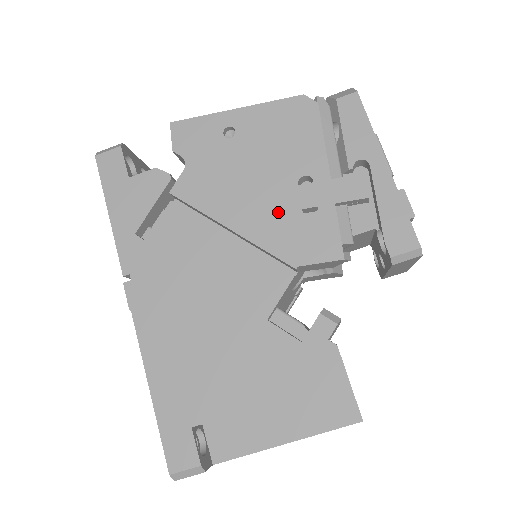
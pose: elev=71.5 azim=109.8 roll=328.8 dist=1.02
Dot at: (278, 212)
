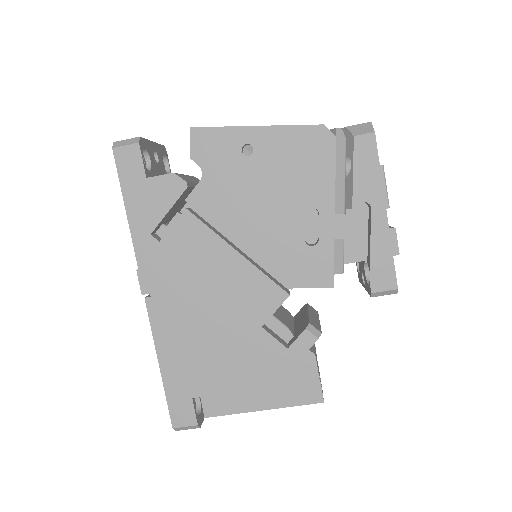
Dot at: (283, 237)
